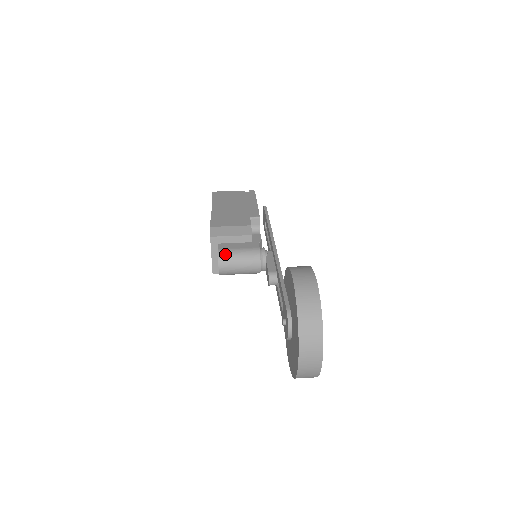
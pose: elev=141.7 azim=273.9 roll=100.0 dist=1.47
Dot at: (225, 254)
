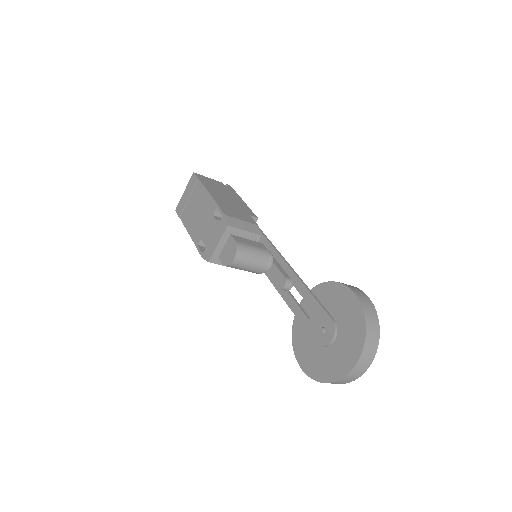
Dot at: (243, 248)
